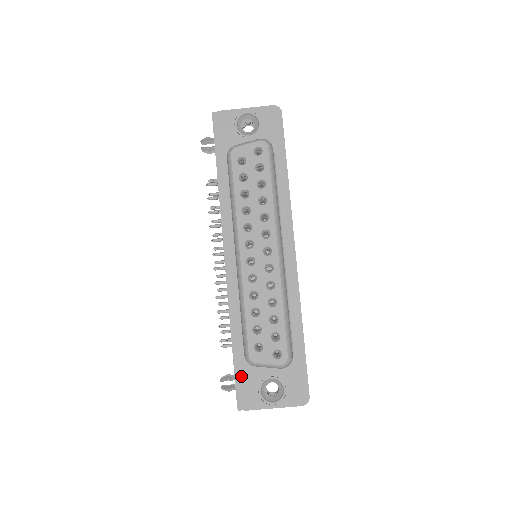
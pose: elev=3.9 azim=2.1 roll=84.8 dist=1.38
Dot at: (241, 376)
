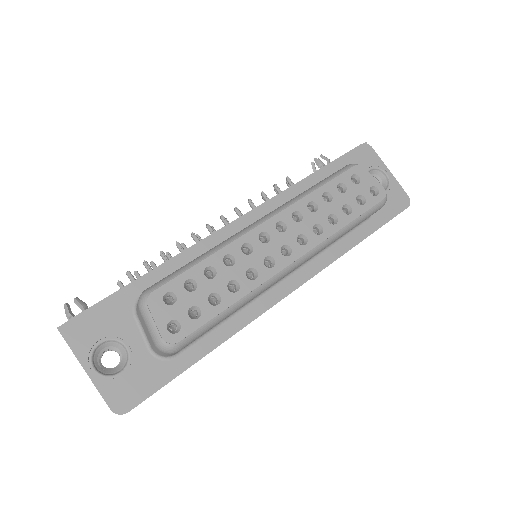
Dot at: (109, 307)
